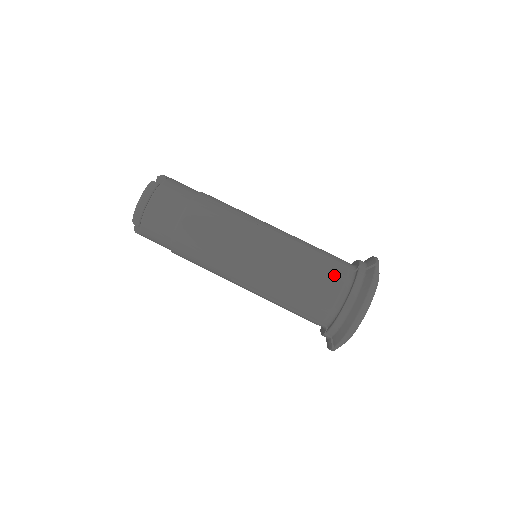
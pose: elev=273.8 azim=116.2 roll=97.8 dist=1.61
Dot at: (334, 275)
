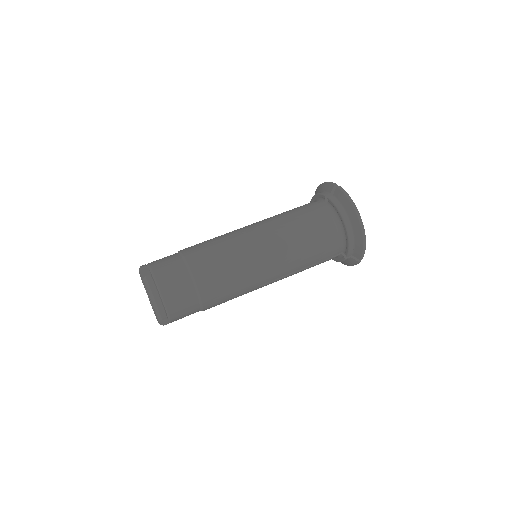
Dot at: (320, 217)
